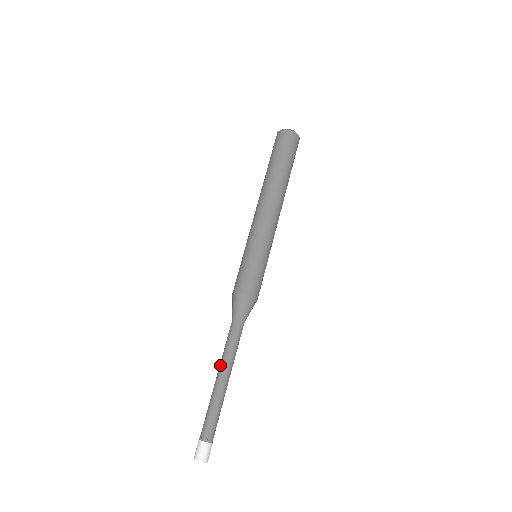
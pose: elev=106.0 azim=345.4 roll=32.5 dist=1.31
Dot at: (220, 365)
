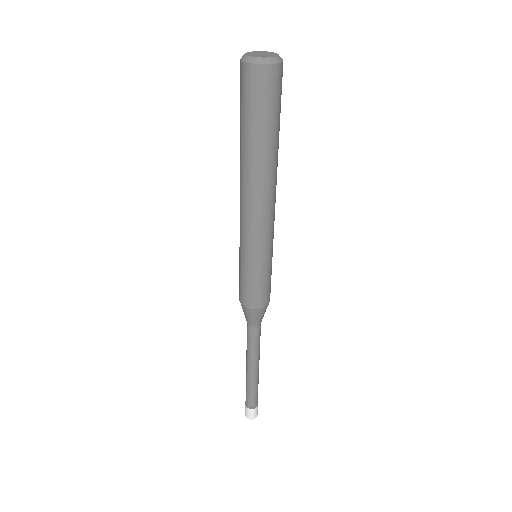
Dot at: (246, 355)
